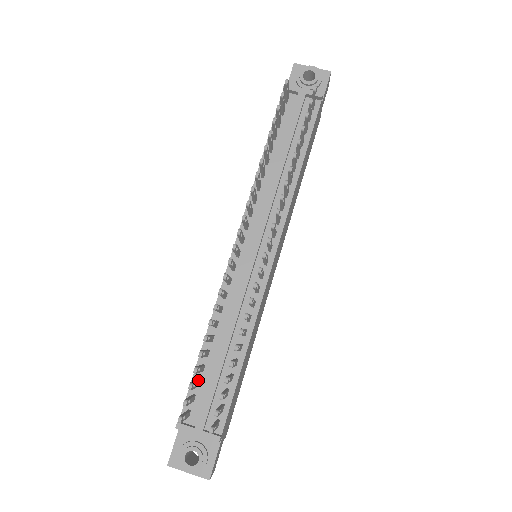
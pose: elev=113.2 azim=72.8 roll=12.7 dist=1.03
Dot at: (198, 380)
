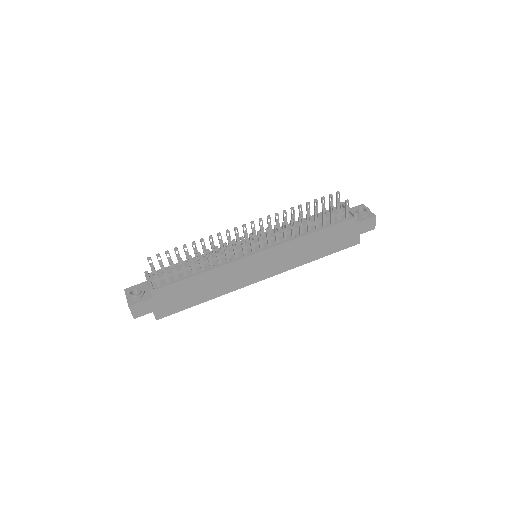
Dot at: (174, 265)
